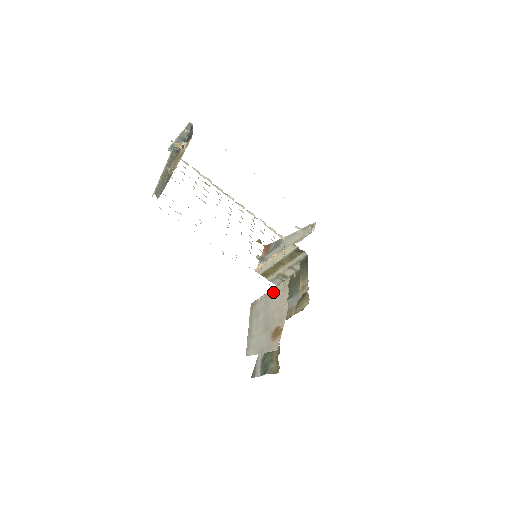
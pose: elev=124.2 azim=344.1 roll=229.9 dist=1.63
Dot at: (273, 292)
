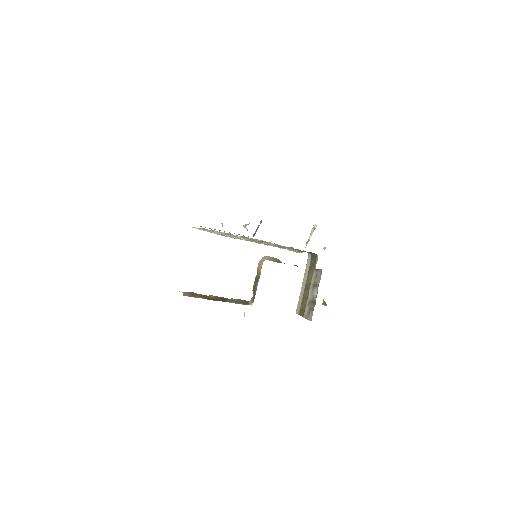
Dot at: occluded
